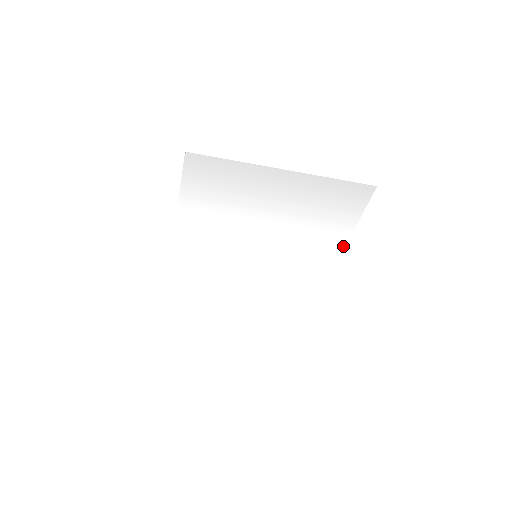
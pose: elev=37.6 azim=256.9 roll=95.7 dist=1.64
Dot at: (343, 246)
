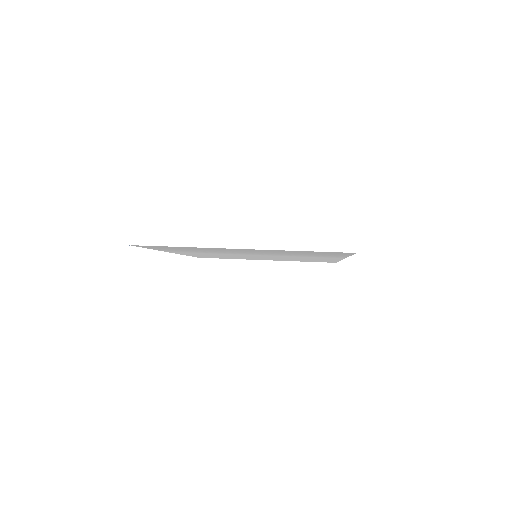
Dot at: (344, 257)
